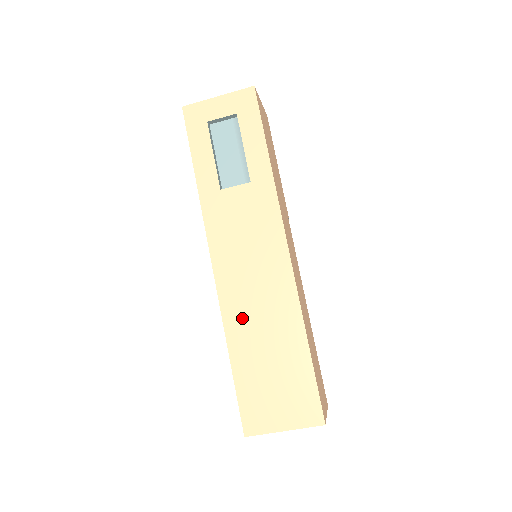
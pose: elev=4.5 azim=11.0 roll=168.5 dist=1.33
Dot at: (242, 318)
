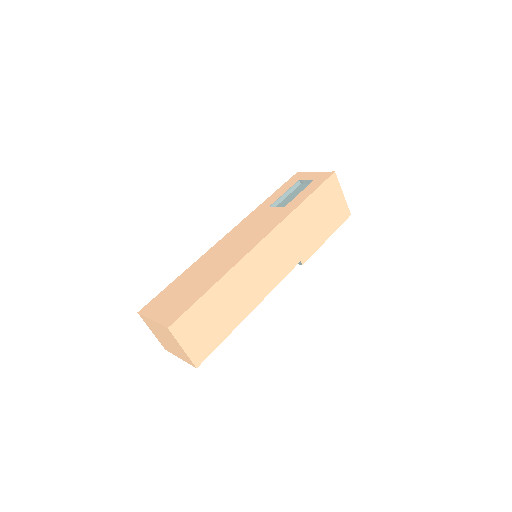
Dot at: (207, 261)
